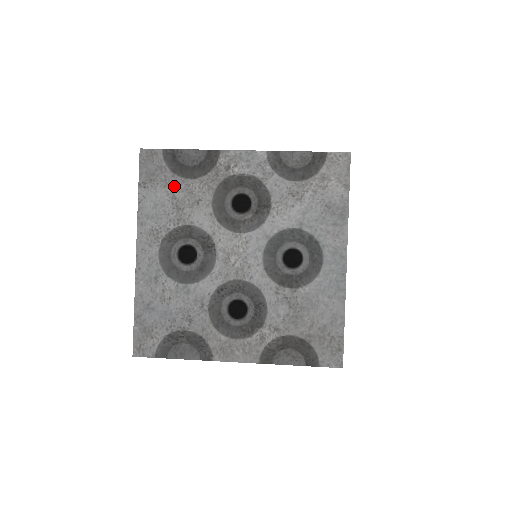
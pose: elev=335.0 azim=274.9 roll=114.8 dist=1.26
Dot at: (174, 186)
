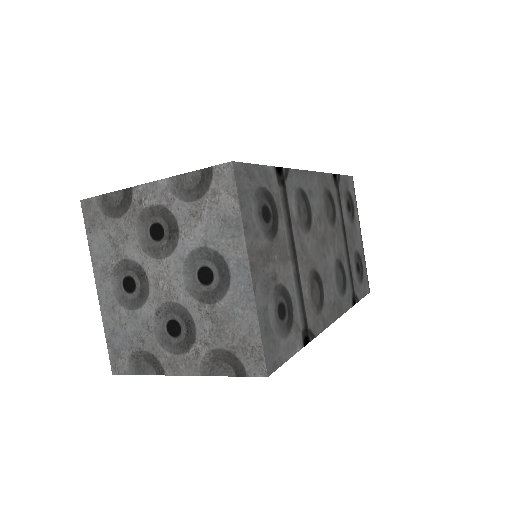
Dot at: (108, 227)
